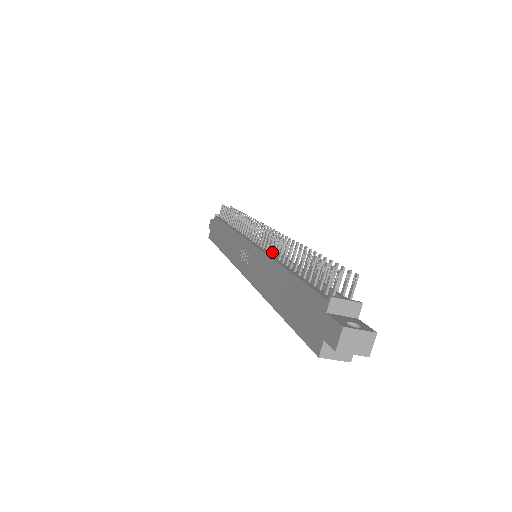
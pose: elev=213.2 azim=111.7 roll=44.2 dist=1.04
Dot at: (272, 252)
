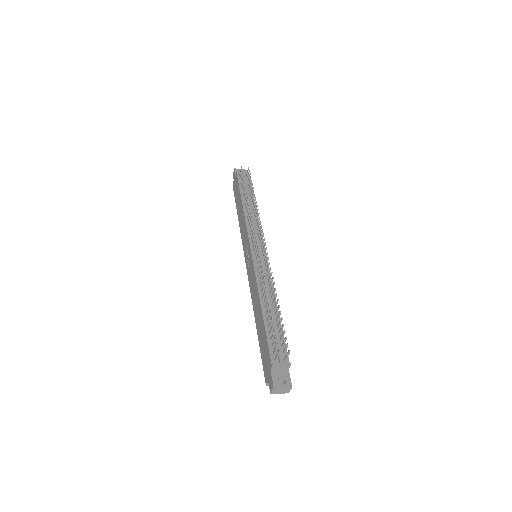
Dot at: (260, 280)
